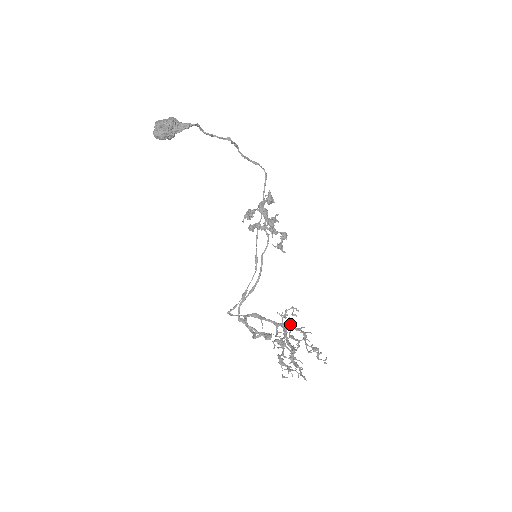
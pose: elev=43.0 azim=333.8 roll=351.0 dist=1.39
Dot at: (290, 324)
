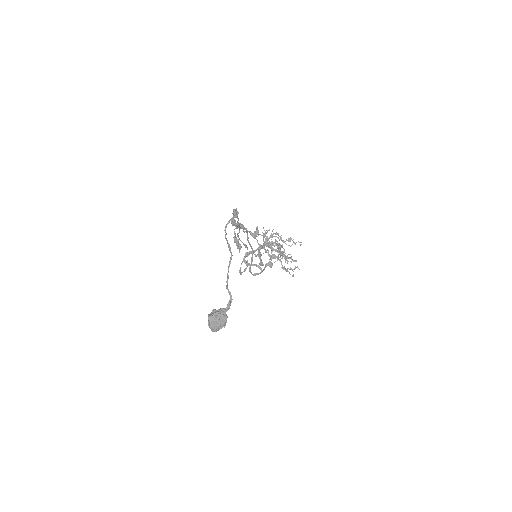
Dot at: (267, 238)
